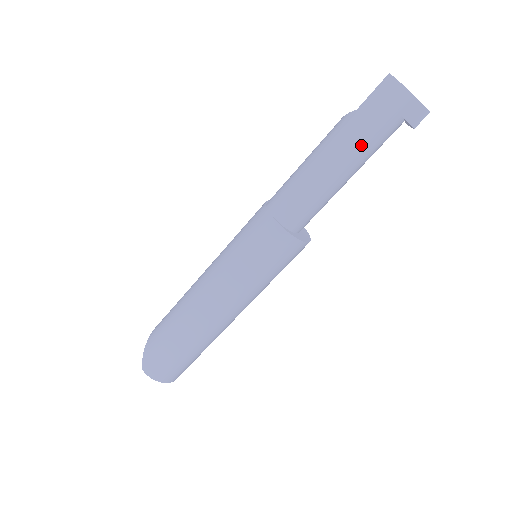
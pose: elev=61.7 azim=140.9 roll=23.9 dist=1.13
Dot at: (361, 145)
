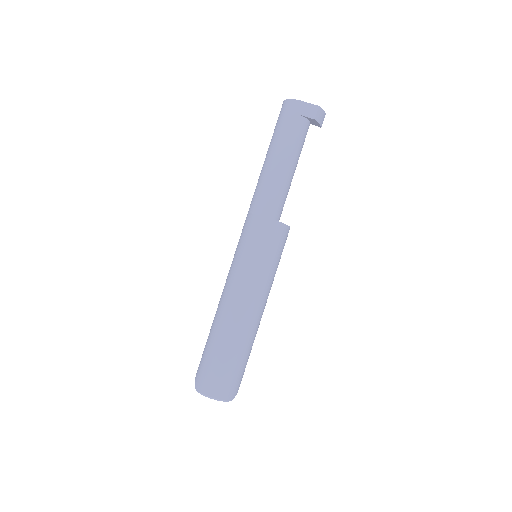
Dot at: (282, 141)
